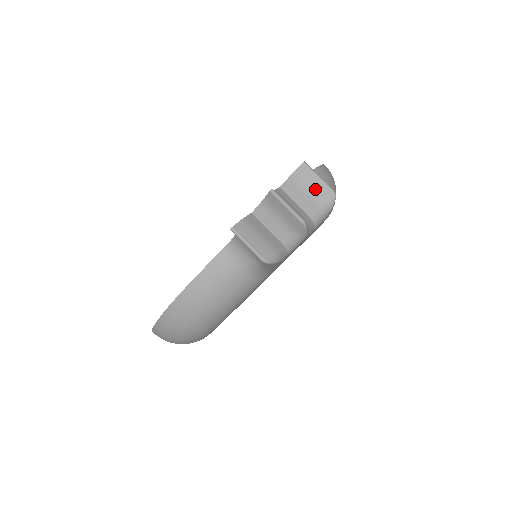
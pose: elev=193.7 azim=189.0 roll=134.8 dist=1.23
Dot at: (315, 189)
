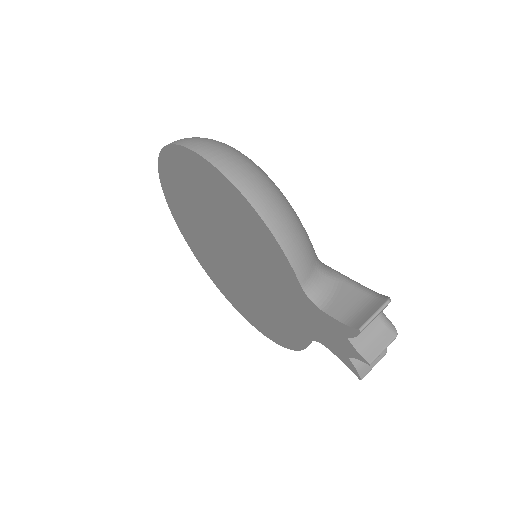
Dot at: occluded
